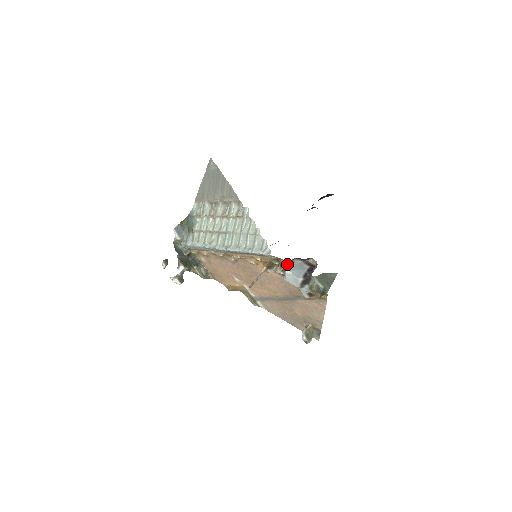
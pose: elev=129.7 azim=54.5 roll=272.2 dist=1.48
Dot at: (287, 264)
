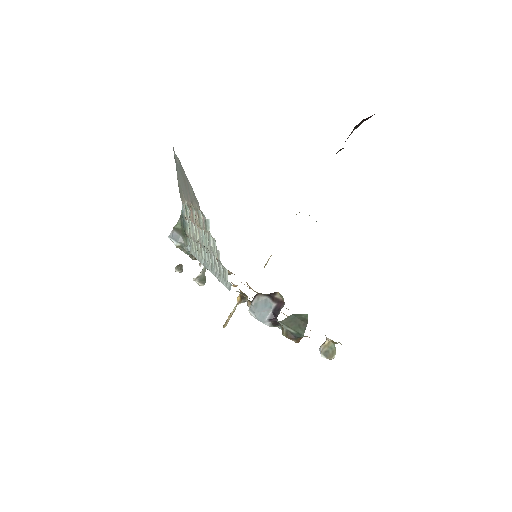
Dot at: occluded
